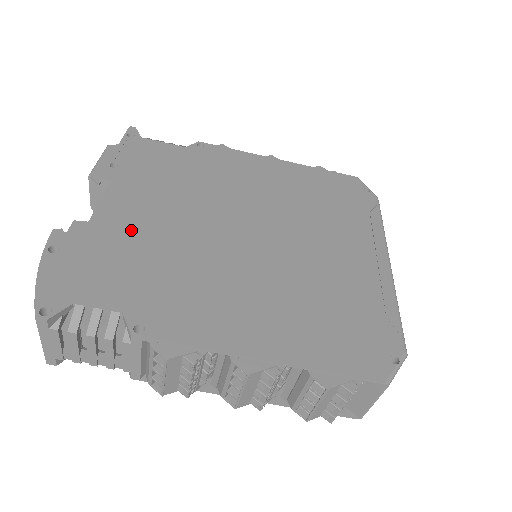
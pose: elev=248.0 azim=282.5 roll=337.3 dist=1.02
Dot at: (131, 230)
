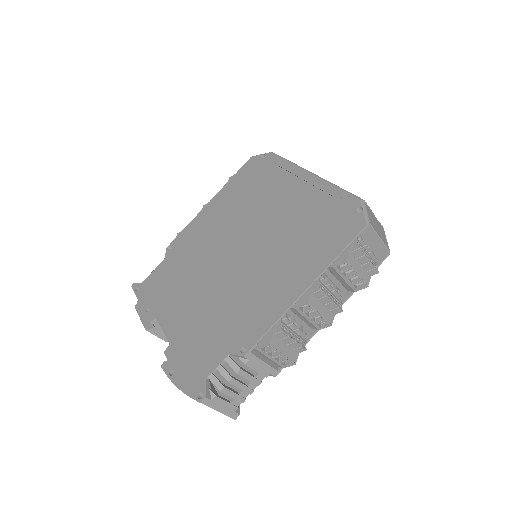
Dot at: (190, 322)
